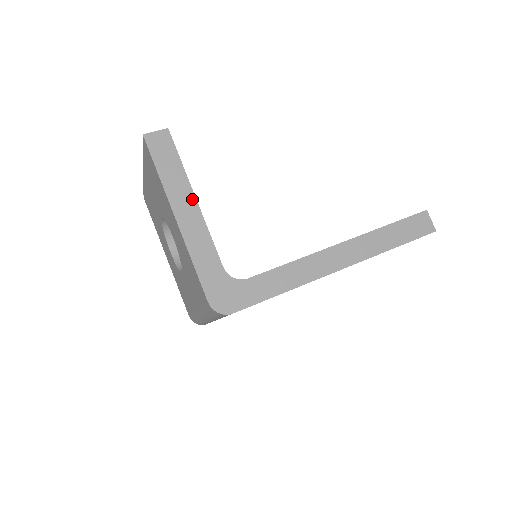
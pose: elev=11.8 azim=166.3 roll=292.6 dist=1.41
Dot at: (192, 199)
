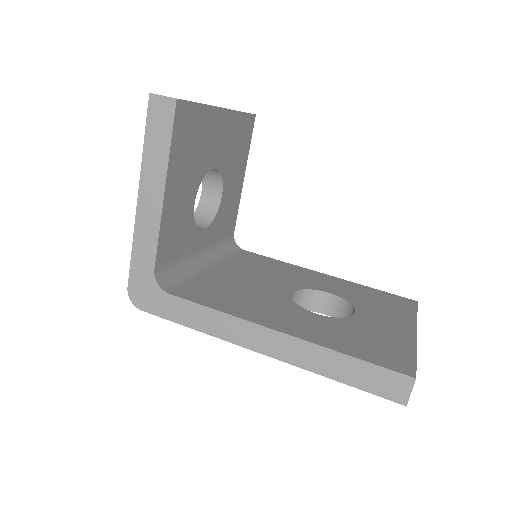
Dot at: (161, 190)
